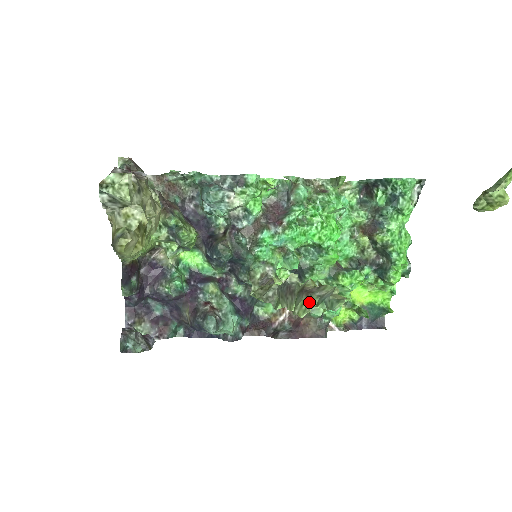
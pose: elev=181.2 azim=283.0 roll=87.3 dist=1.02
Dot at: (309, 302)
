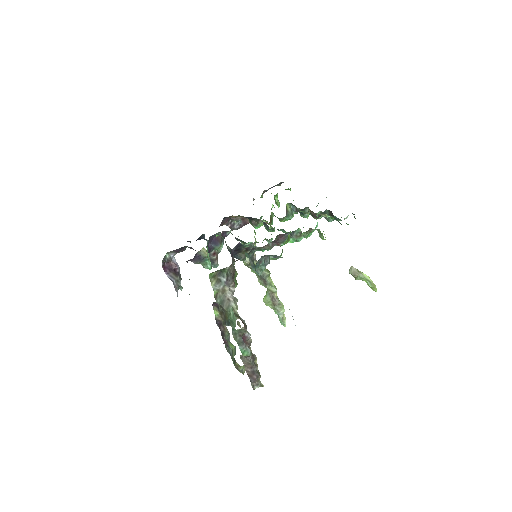
Dot at: (273, 306)
